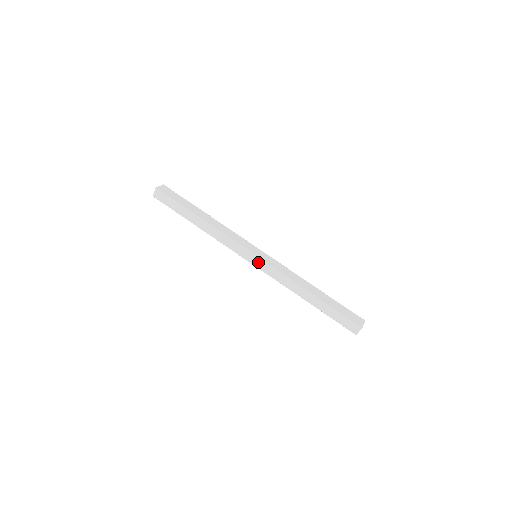
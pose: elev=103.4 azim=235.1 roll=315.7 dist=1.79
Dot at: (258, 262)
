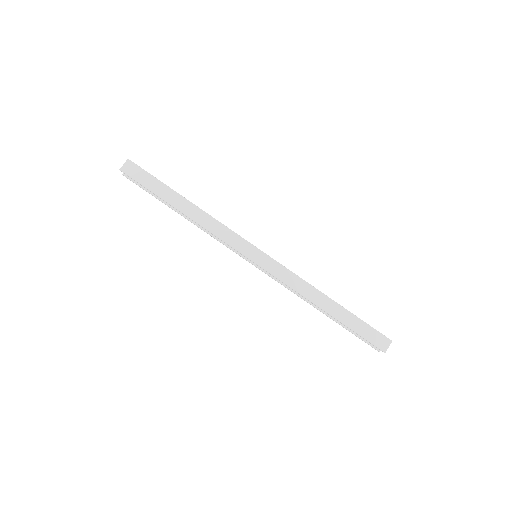
Dot at: (263, 259)
